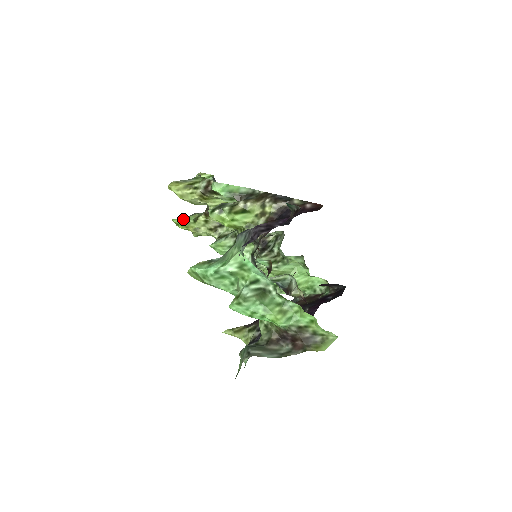
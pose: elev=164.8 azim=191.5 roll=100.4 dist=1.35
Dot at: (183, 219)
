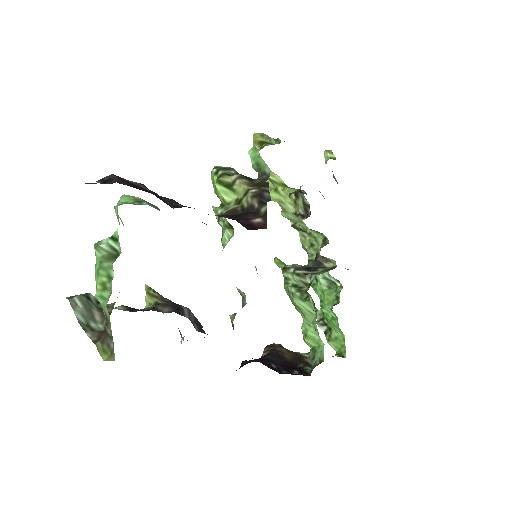
Dot at: occluded
